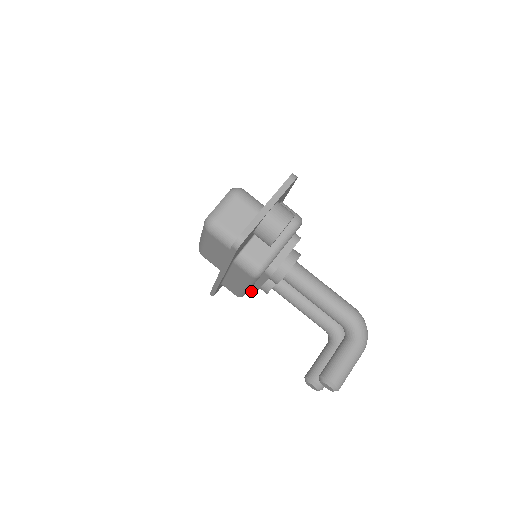
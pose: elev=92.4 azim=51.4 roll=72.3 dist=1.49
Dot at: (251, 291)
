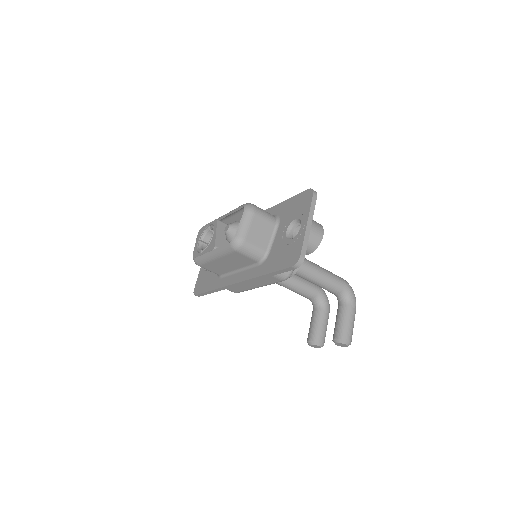
Dot at: occluded
